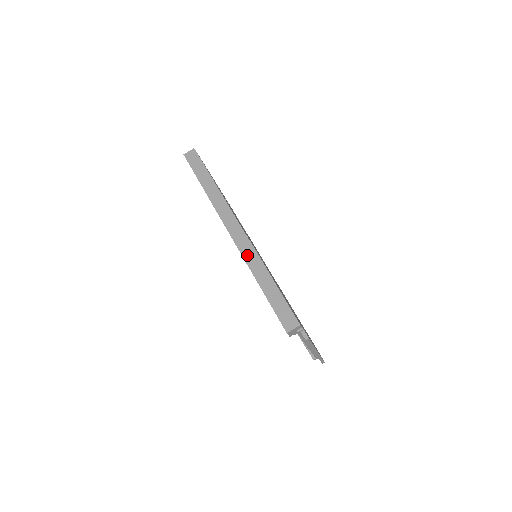
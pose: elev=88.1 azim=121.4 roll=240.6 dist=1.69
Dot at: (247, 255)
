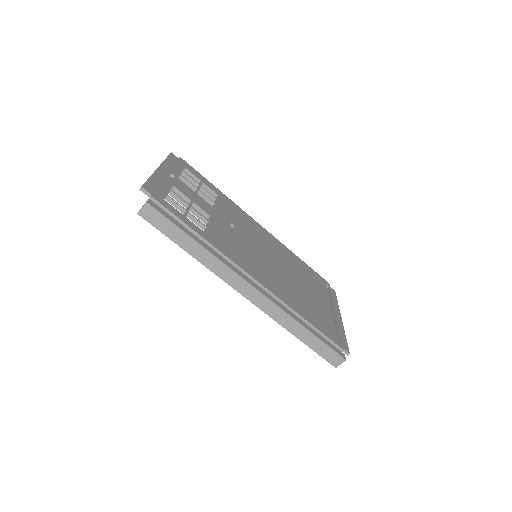
Dot at: (274, 315)
